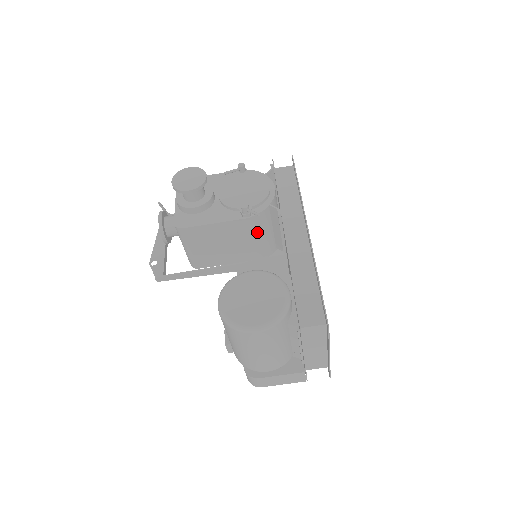
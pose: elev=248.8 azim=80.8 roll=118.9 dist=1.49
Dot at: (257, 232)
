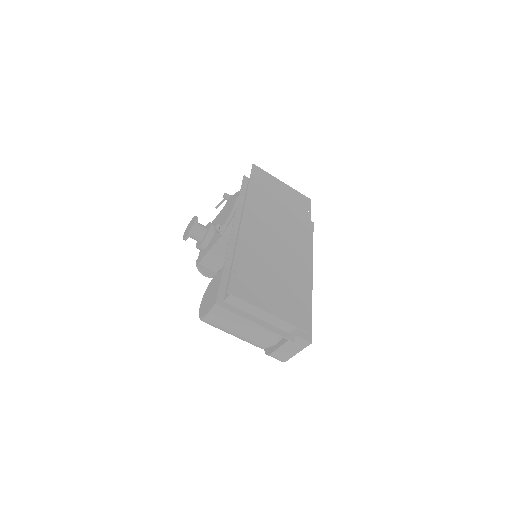
Dot at: occluded
